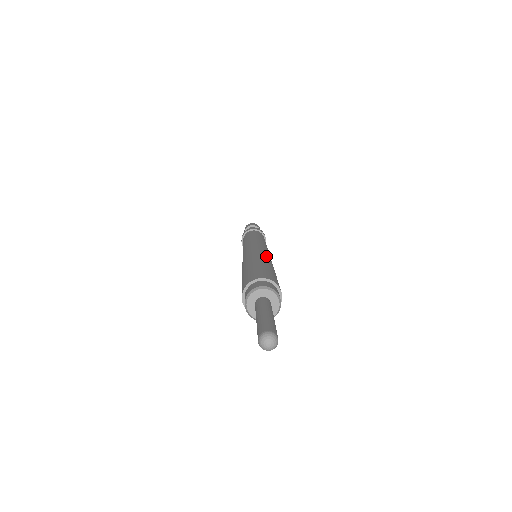
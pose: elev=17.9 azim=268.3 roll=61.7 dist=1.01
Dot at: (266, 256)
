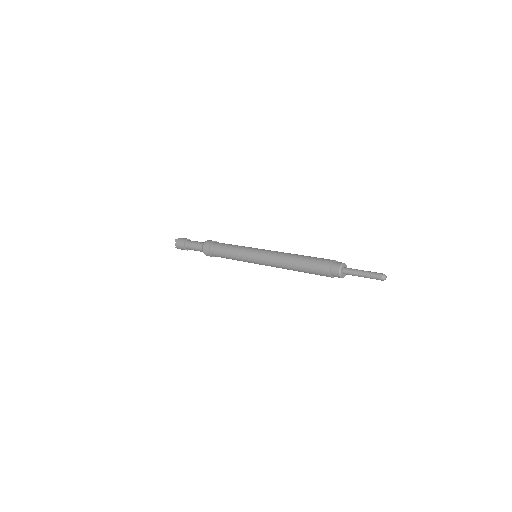
Dot at: (288, 253)
